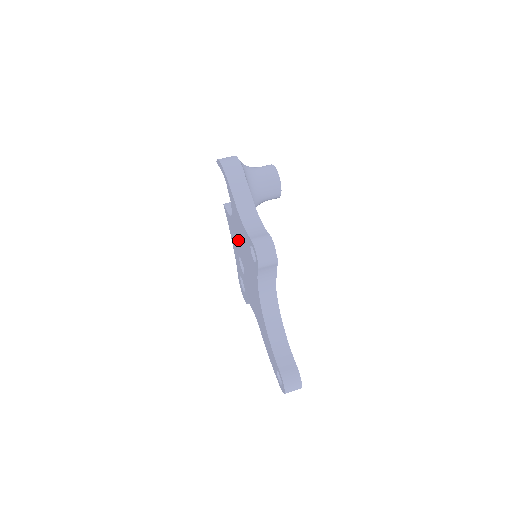
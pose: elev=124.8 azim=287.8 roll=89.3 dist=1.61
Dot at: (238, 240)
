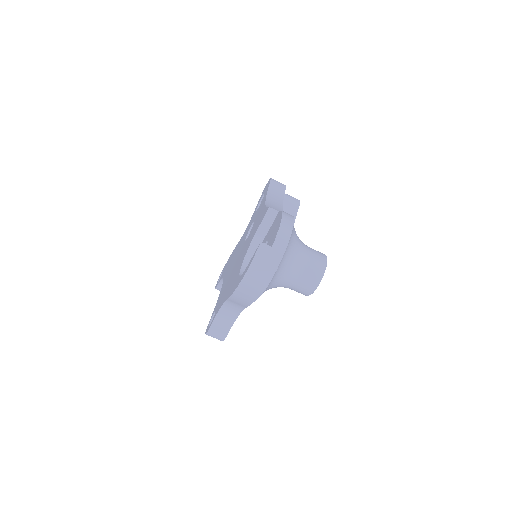
Dot at: (242, 254)
